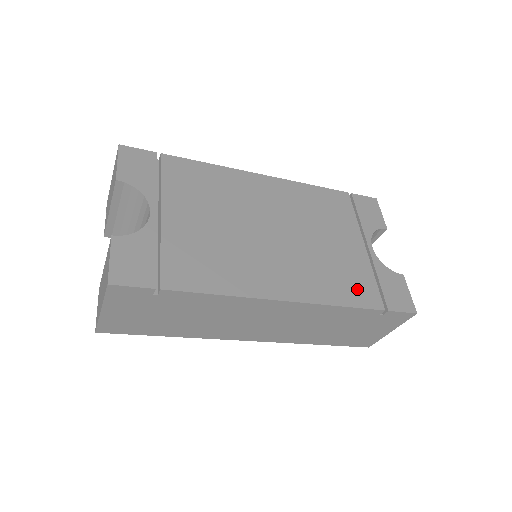
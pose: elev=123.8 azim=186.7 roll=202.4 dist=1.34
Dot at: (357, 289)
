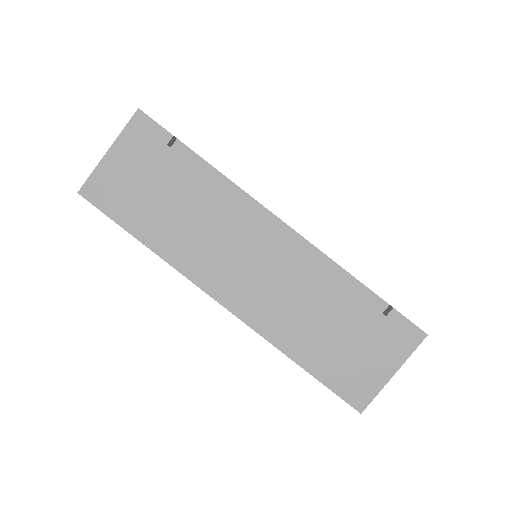
Dot at: occluded
